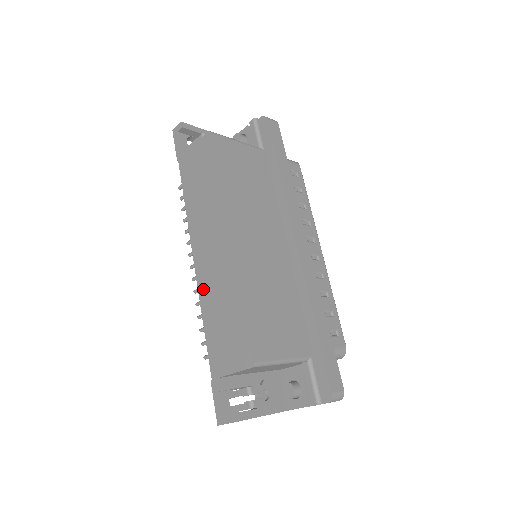
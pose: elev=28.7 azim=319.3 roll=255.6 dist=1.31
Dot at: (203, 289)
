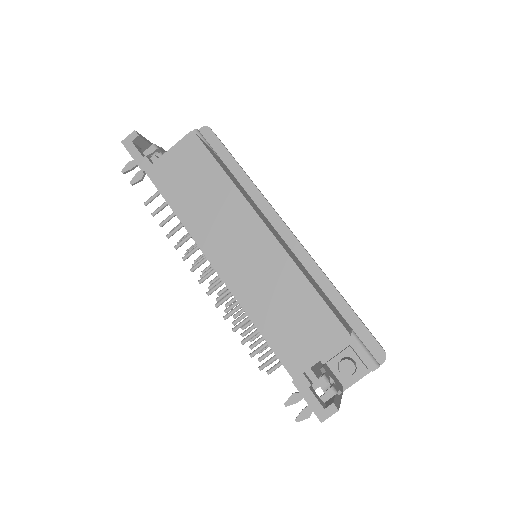
Dot at: (243, 292)
